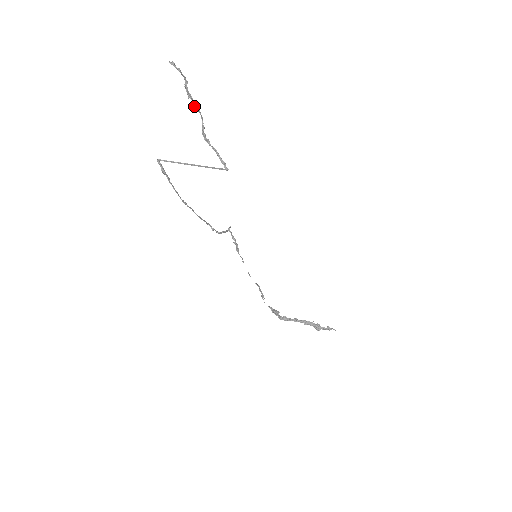
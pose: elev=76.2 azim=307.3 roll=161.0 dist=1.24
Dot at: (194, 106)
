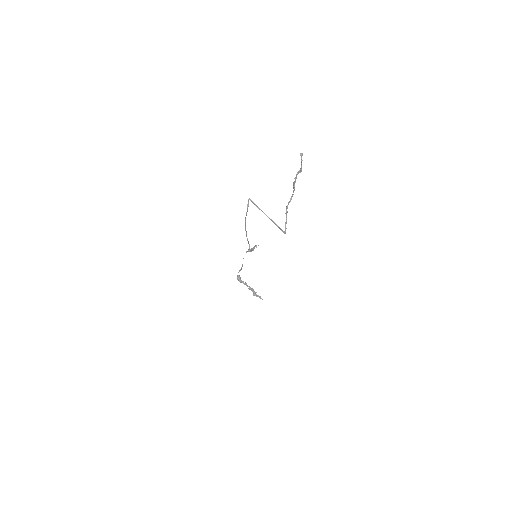
Dot at: (294, 184)
